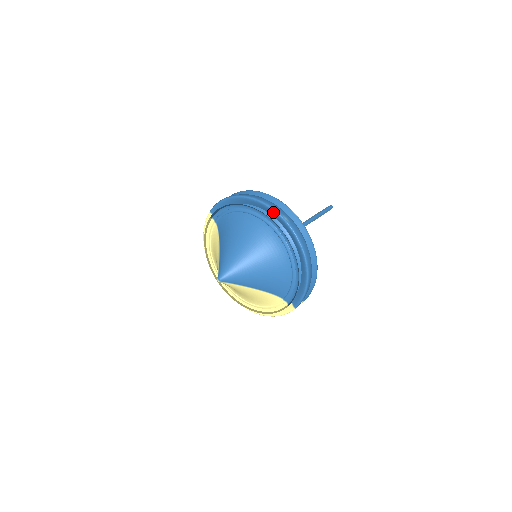
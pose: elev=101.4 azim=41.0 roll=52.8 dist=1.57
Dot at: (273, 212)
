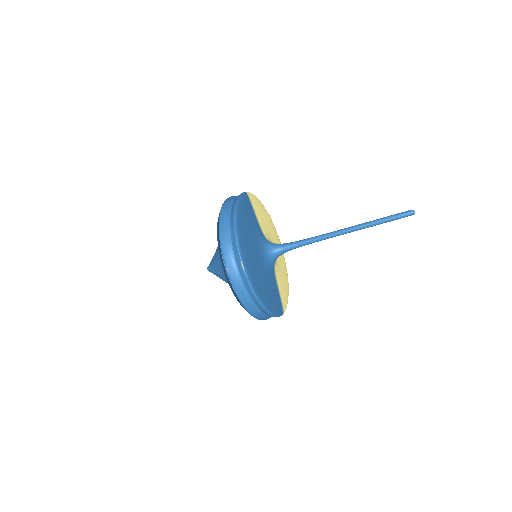
Dot at: (224, 256)
